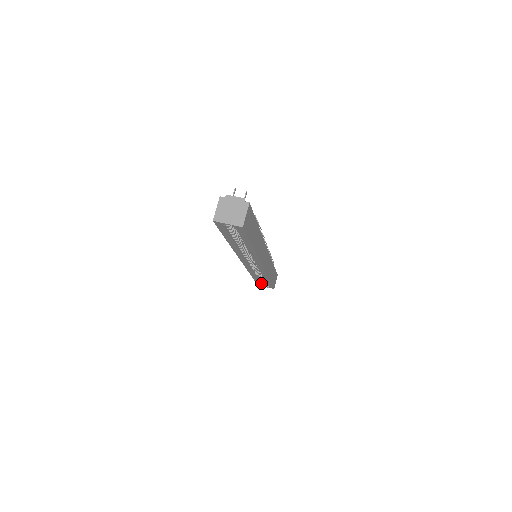
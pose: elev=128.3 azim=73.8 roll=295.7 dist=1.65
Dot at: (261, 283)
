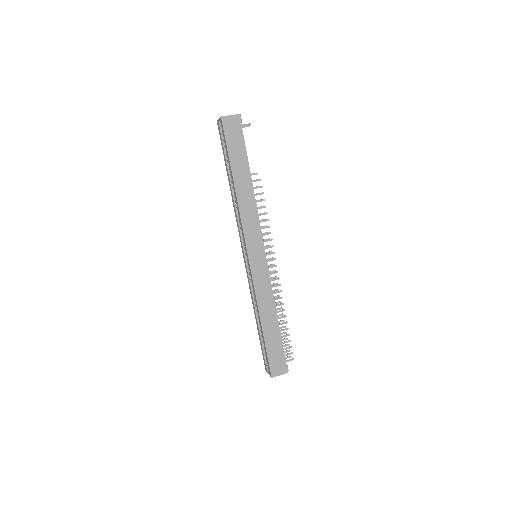
Dot at: (266, 360)
